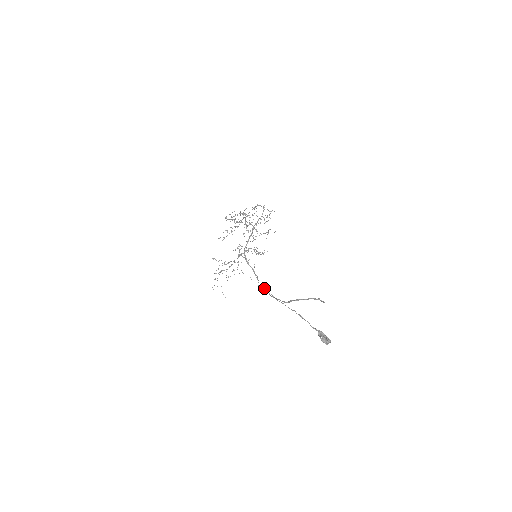
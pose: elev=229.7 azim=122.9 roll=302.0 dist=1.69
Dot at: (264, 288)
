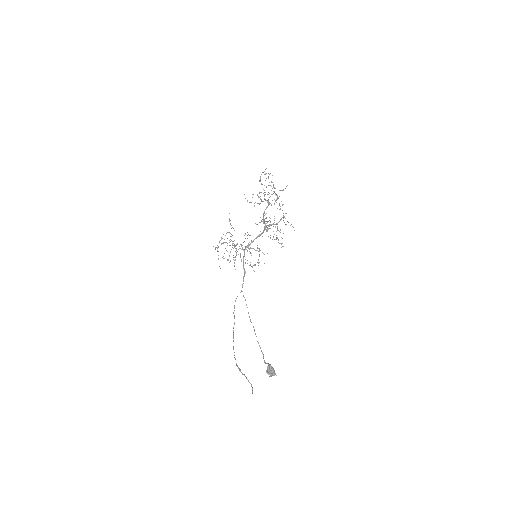
Dot at: (244, 297)
